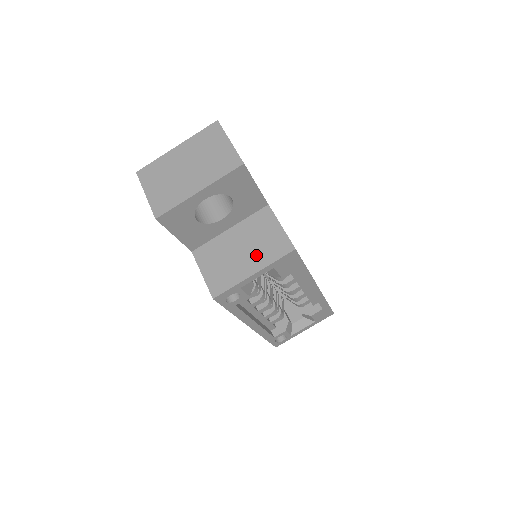
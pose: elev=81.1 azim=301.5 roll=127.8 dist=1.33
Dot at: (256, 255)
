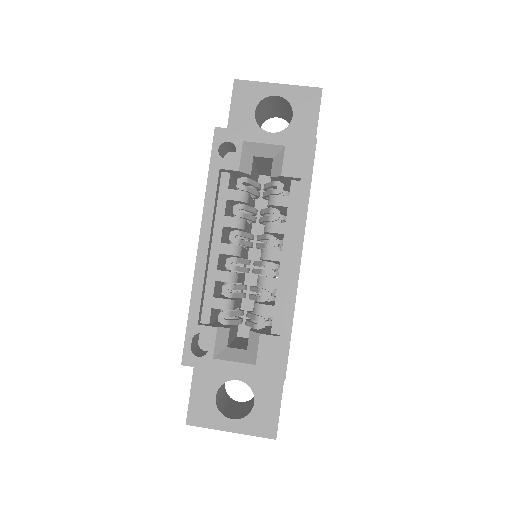
Dot at: occluded
